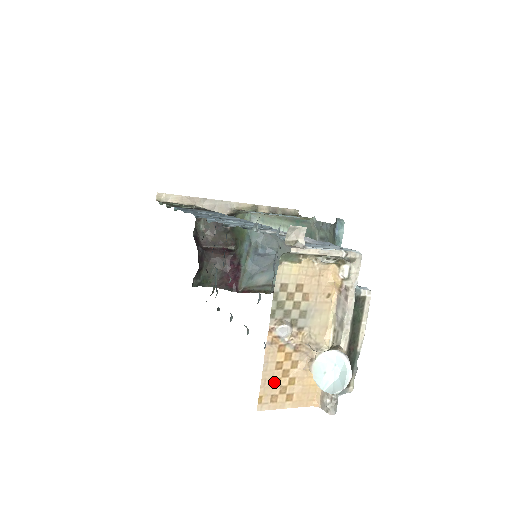
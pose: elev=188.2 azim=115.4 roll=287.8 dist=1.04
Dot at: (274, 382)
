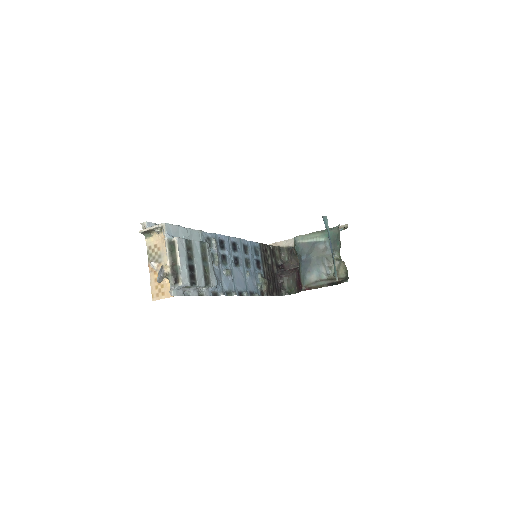
Dot at: (156, 288)
